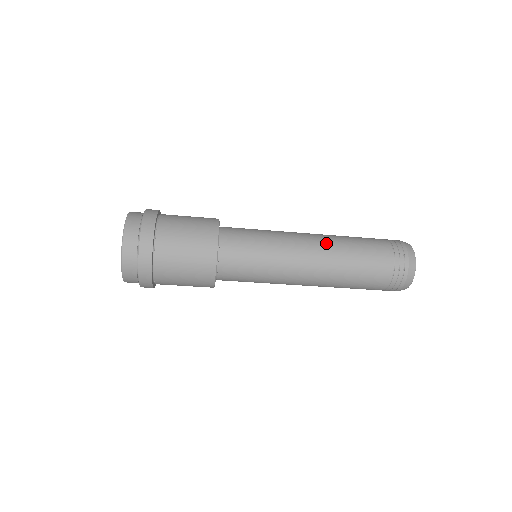
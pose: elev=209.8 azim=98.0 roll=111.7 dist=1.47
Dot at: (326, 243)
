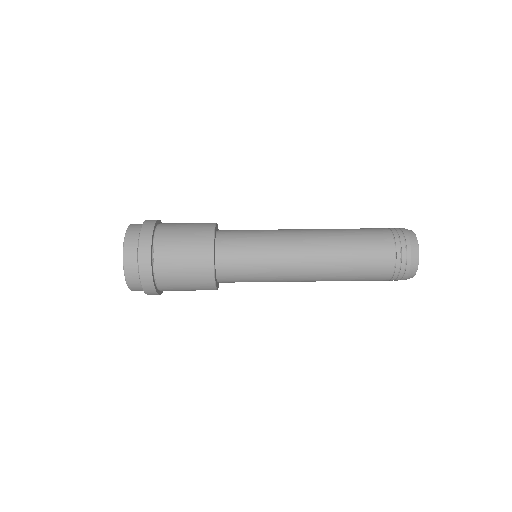
Dot at: (321, 229)
